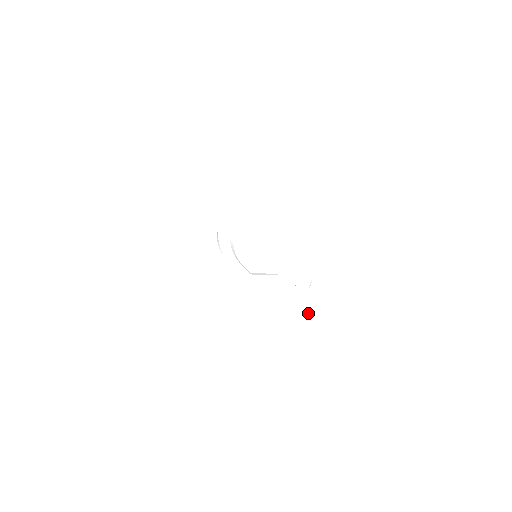
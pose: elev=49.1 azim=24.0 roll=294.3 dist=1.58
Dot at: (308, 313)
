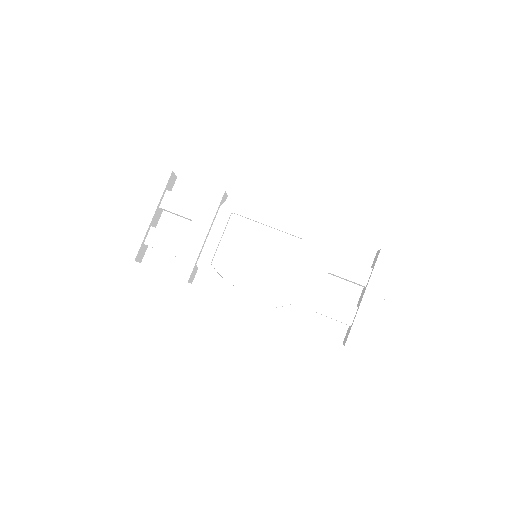
Dot at: (346, 260)
